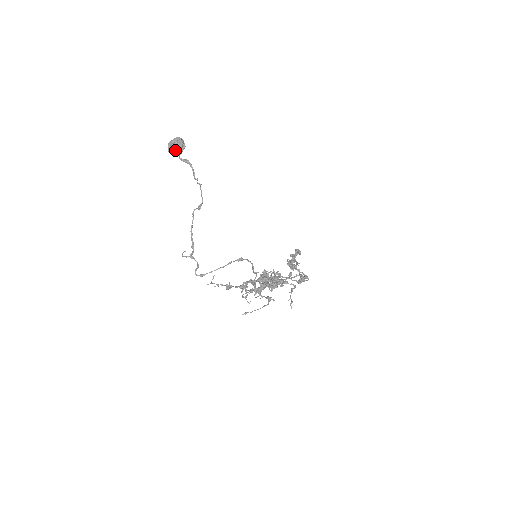
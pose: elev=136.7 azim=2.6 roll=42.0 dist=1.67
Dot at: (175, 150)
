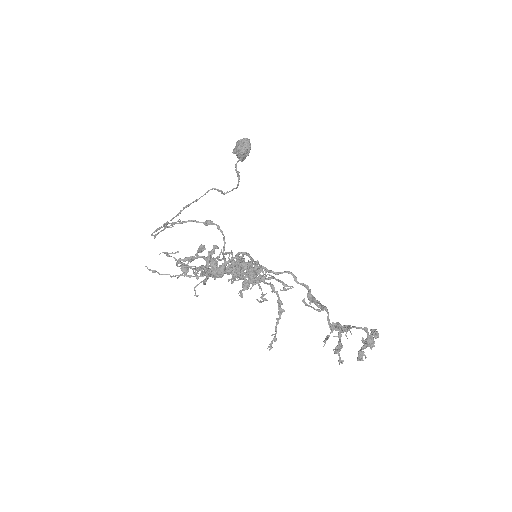
Dot at: (237, 148)
